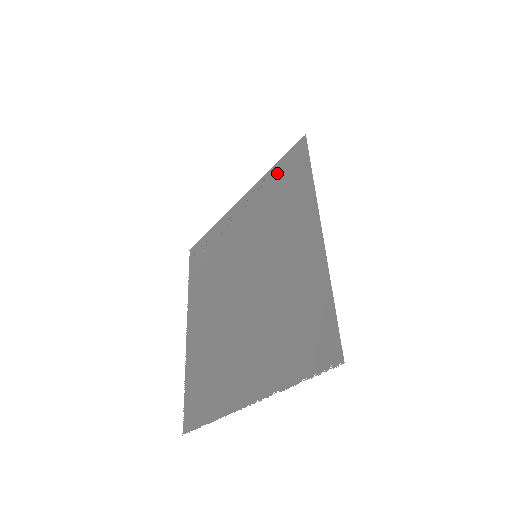
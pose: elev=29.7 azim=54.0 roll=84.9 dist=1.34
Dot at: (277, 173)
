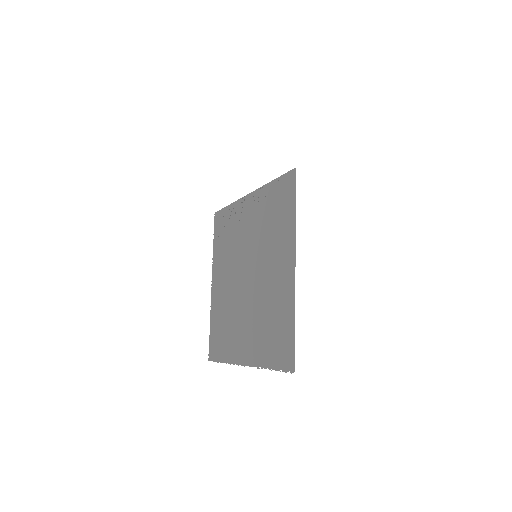
Dot at: (275, 190)
